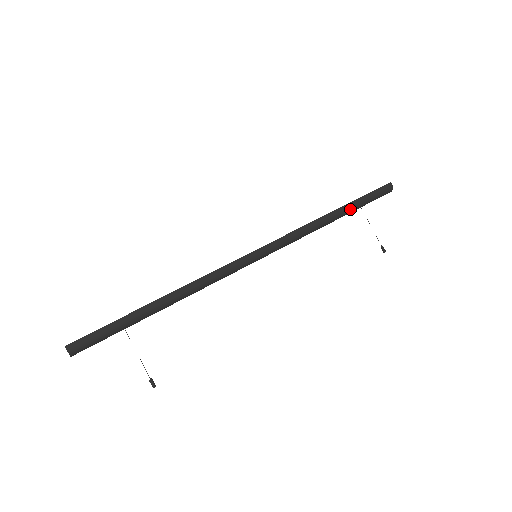
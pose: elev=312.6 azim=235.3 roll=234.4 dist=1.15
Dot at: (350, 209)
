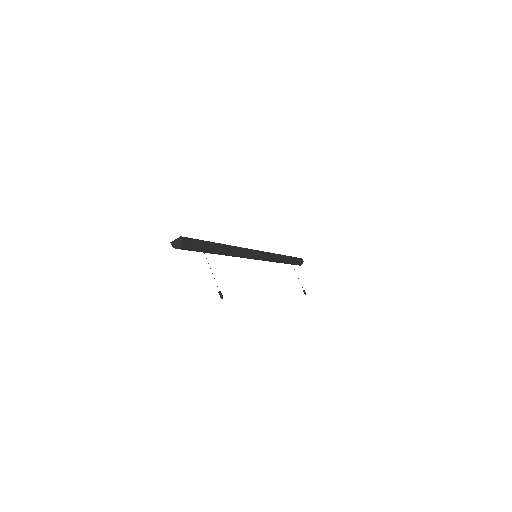
Dot at: (290, 260)
